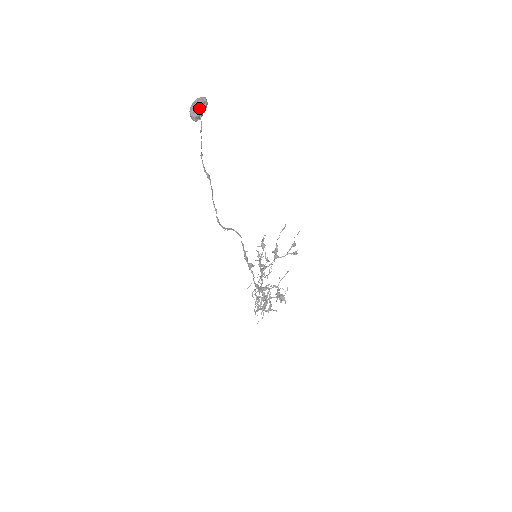
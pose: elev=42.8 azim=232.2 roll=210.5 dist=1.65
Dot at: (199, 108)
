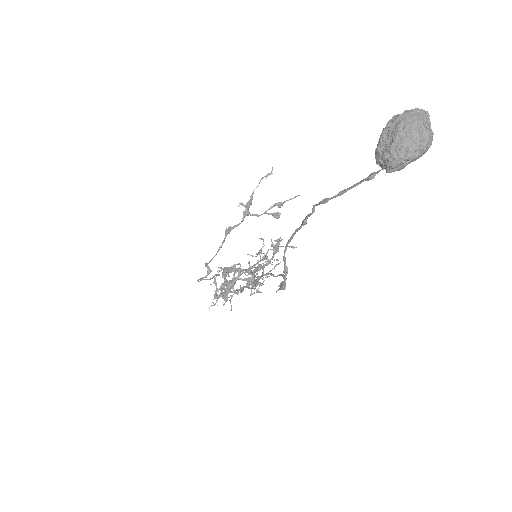
Dot at: (420, 155)
